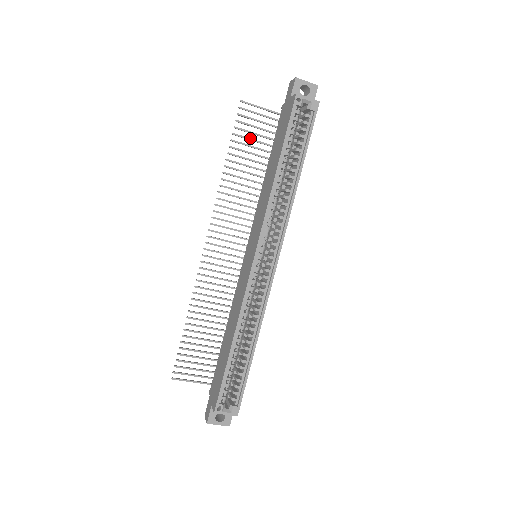
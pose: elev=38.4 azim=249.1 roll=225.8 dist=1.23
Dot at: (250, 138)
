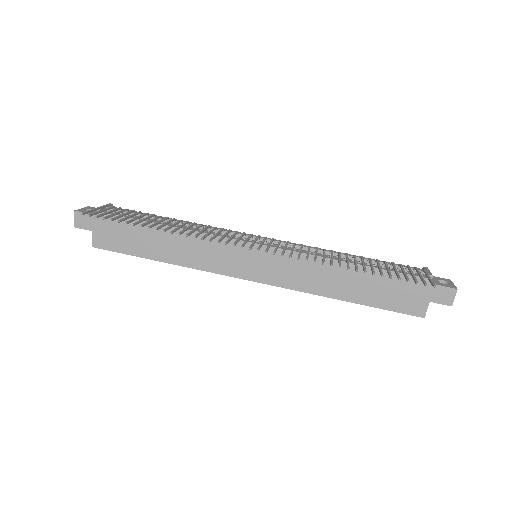
Dot at: occluded
